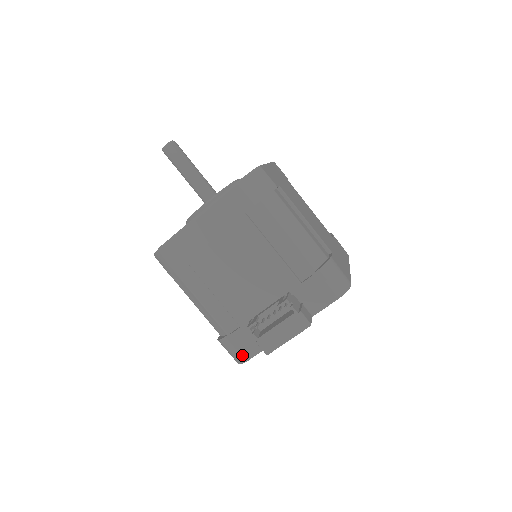
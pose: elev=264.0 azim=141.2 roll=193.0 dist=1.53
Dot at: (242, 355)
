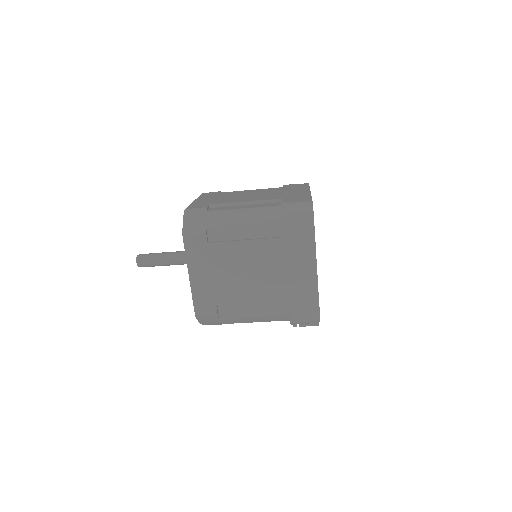
Dot at: occluded
